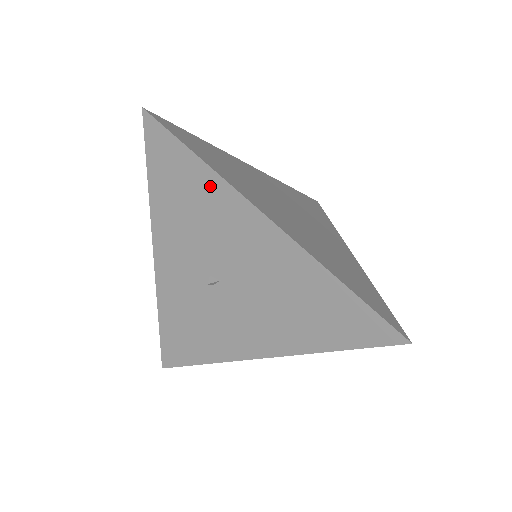
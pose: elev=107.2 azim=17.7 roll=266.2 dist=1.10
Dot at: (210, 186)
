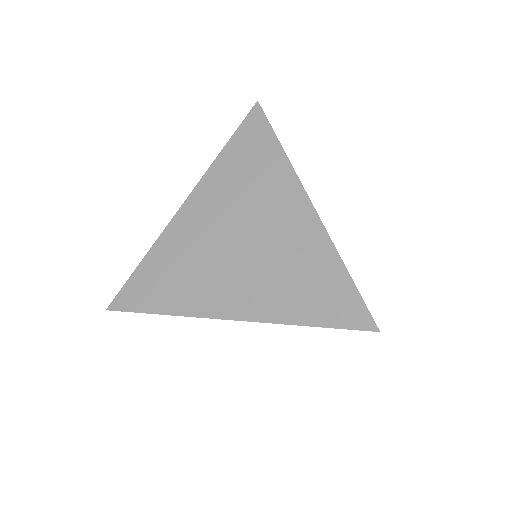
Dot at: occluded
